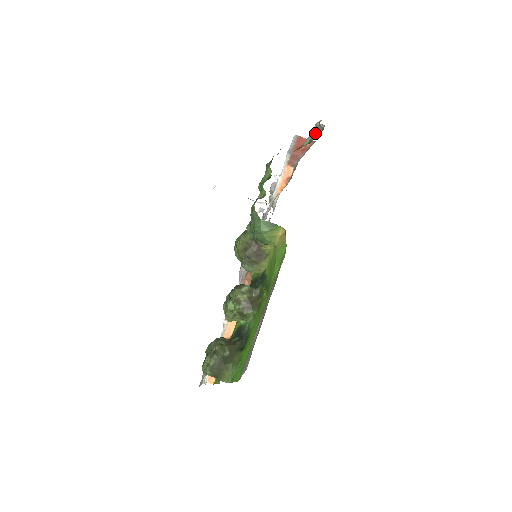
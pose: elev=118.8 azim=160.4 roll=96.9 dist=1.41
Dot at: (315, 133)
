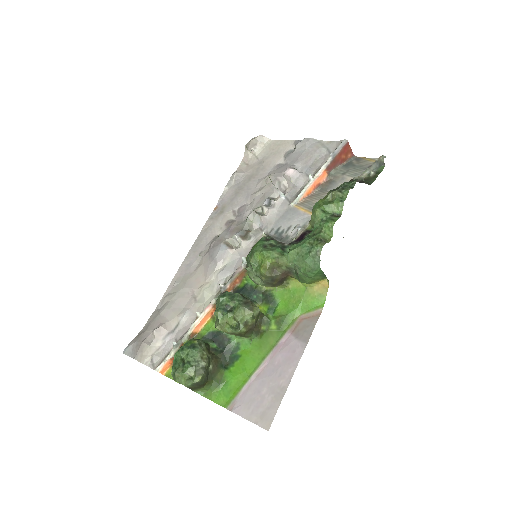
Dot at: (375, 168)
